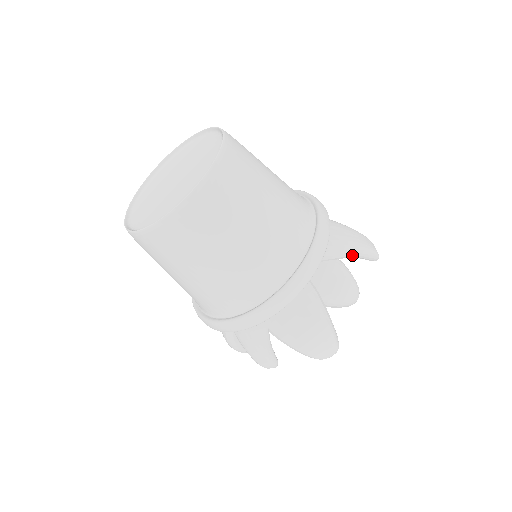
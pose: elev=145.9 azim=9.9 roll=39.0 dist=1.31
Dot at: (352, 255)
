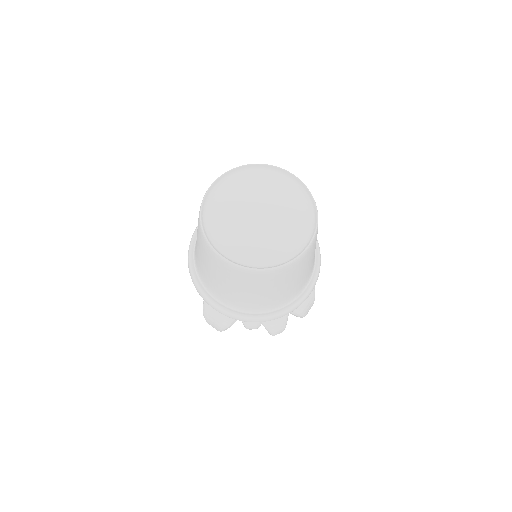
Dot at: occluded
